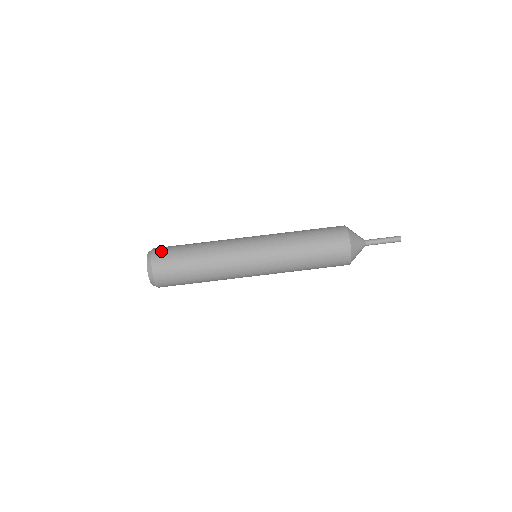
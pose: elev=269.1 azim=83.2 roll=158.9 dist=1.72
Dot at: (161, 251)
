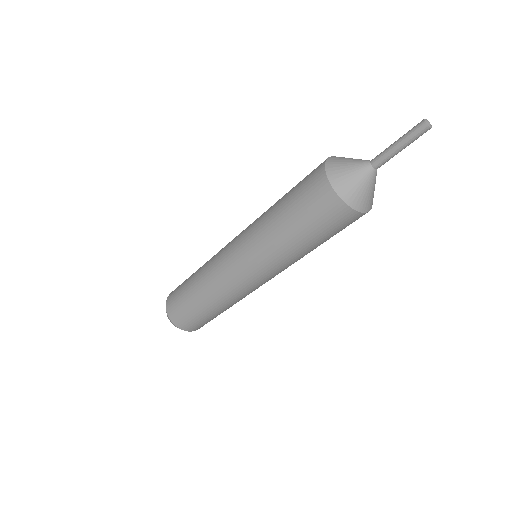
Dot at: (188, 327)
